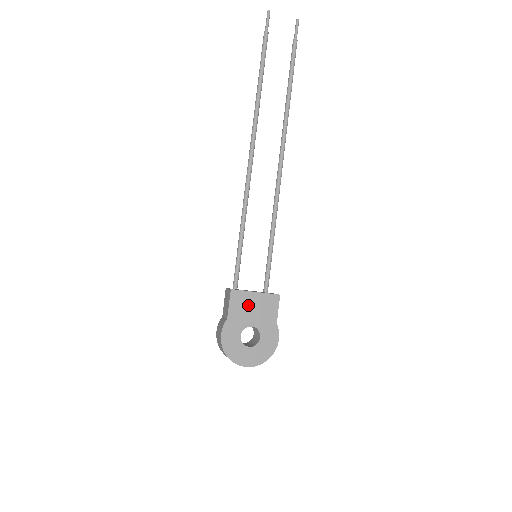
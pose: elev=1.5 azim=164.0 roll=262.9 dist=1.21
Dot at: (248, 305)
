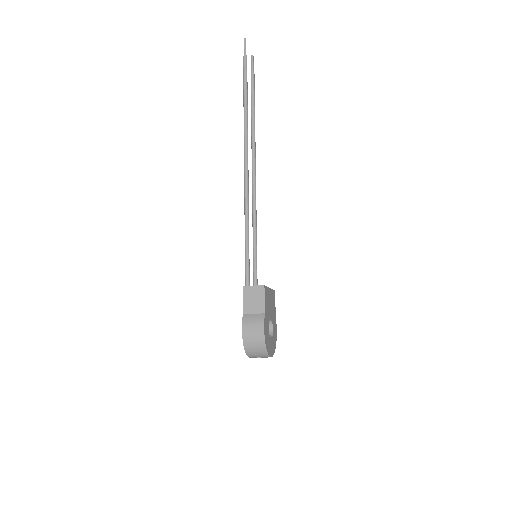
Dot at: (269, 300)
